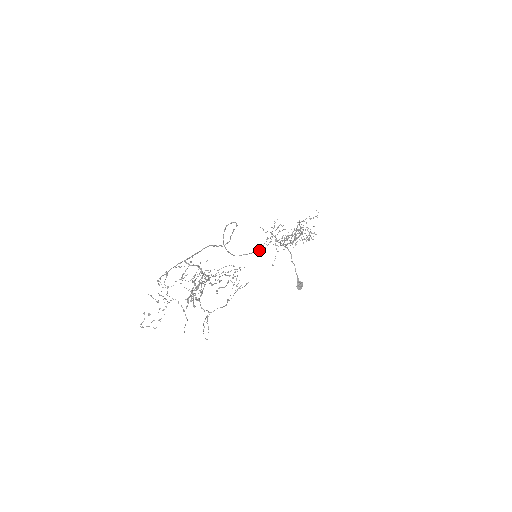
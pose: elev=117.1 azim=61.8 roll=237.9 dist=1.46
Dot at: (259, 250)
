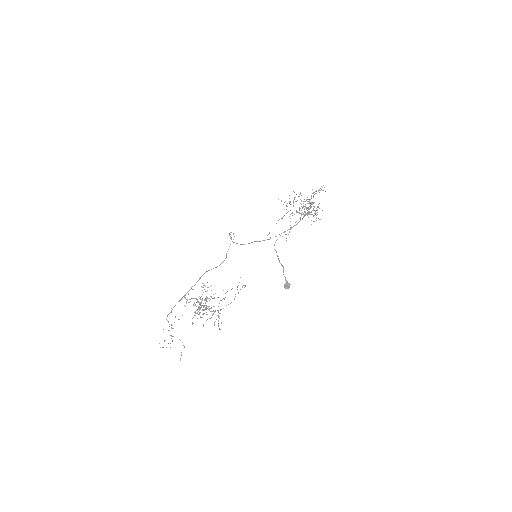
Dot at: occluded
